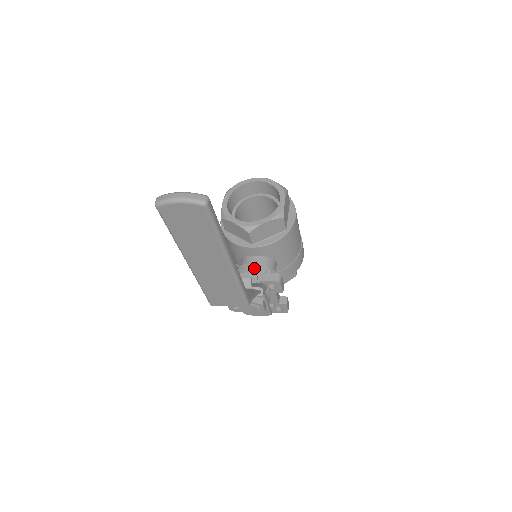
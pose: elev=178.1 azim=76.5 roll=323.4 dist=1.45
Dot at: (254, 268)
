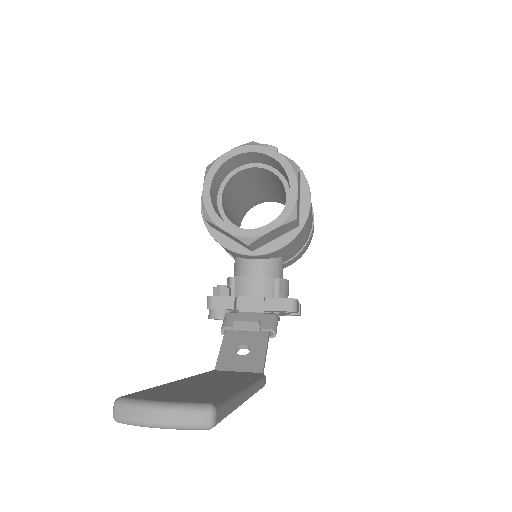
Dot at: (257, 283)
